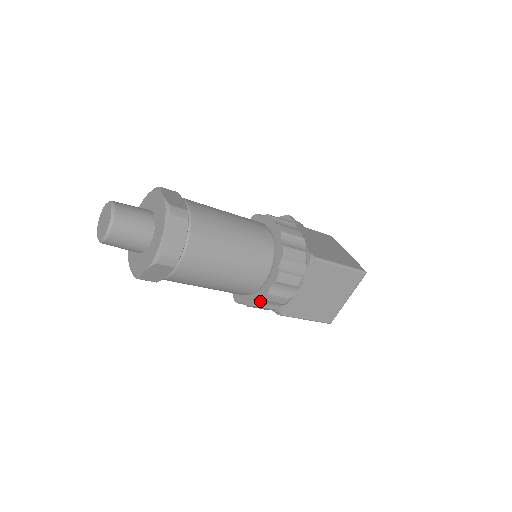
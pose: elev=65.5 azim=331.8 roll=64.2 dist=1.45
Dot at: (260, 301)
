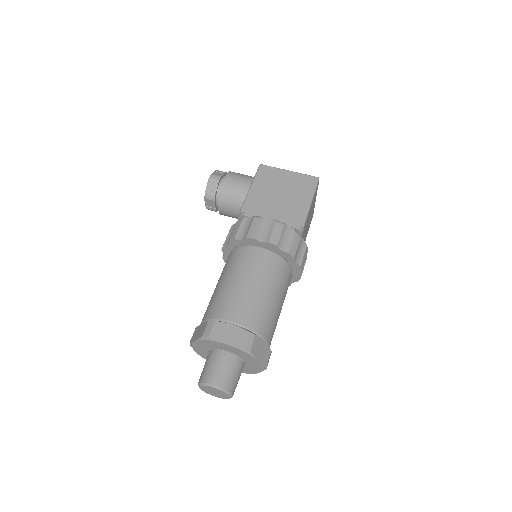
Dot at: occluded
